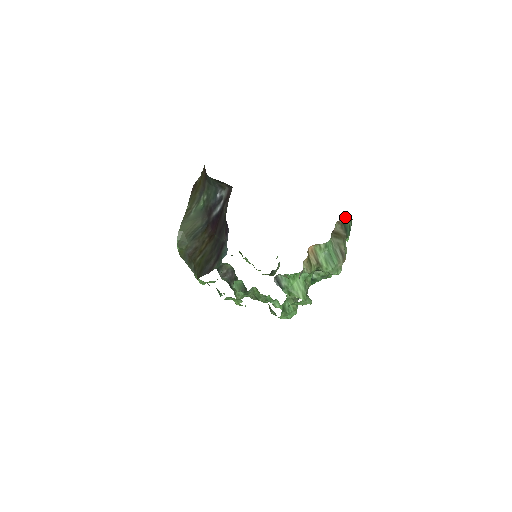
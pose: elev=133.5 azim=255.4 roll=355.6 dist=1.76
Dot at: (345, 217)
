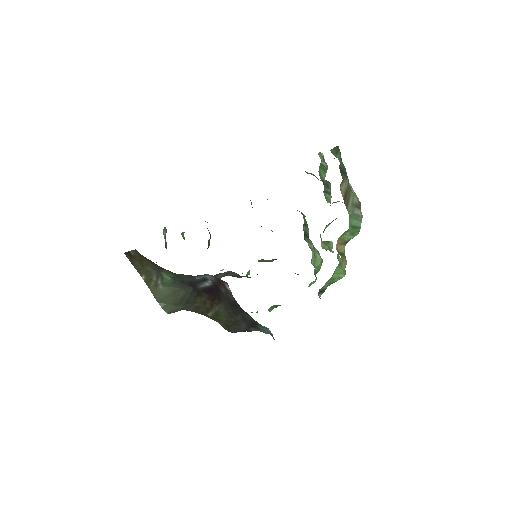
Dot at: occluded
